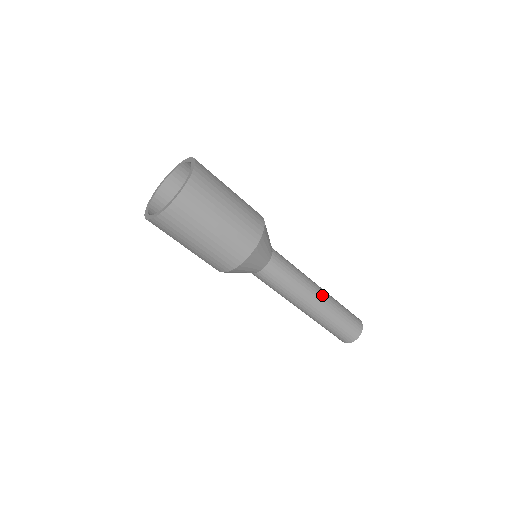
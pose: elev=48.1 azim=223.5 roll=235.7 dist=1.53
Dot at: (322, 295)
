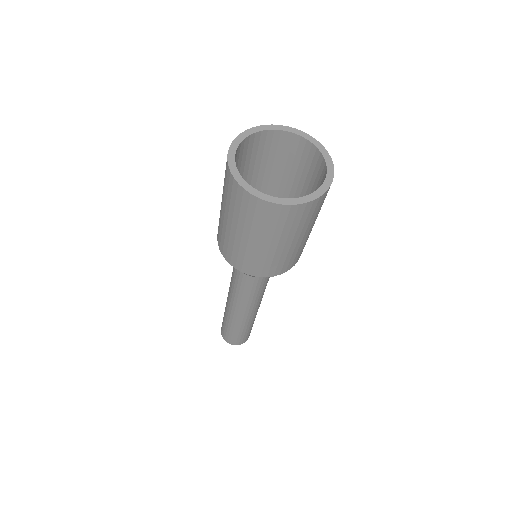
Dot at: occluded
